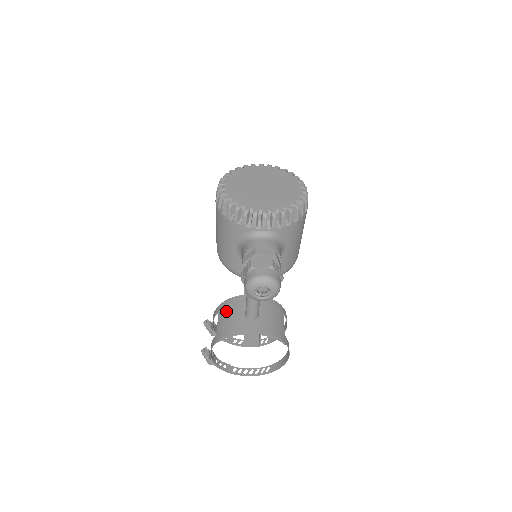
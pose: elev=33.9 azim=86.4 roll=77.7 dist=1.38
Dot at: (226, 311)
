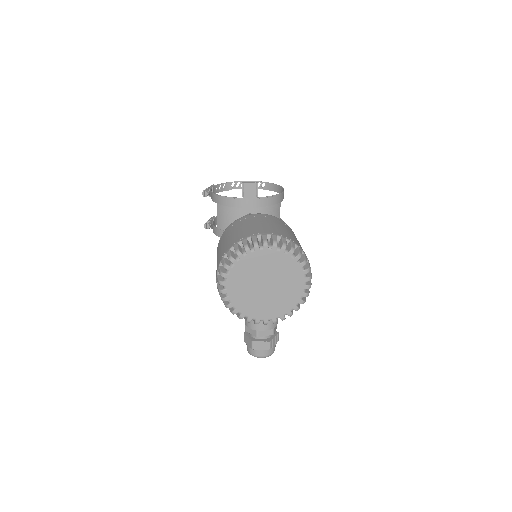
Dot at: (225, 209)
